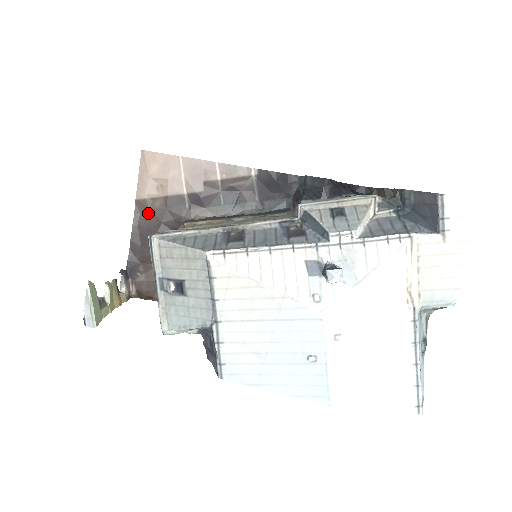
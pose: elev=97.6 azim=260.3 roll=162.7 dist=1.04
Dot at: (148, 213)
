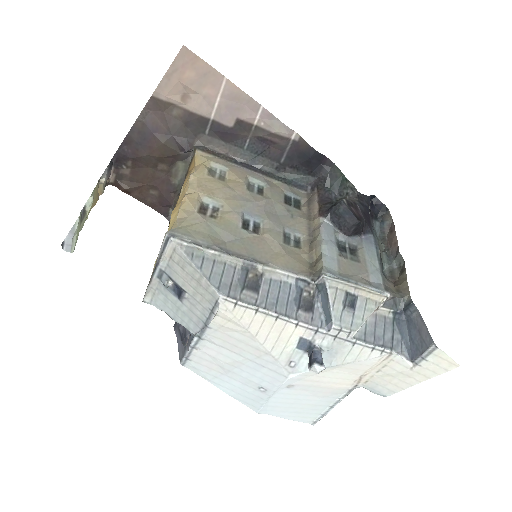
Dot at: (160, 116)
